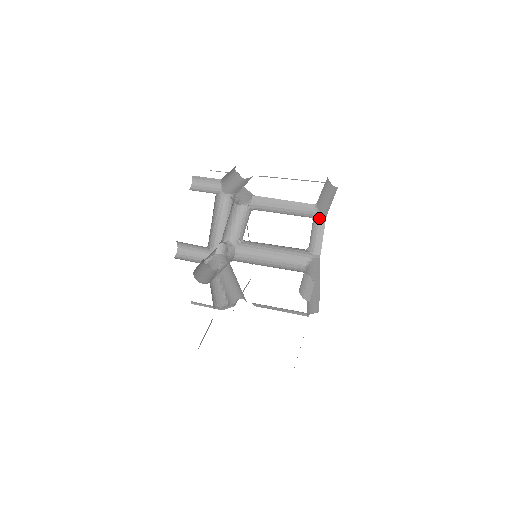
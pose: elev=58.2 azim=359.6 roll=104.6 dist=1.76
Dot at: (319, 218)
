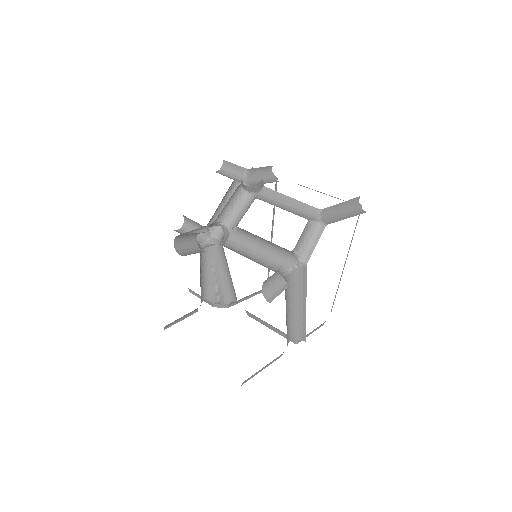
Dot at: (318, 224)
